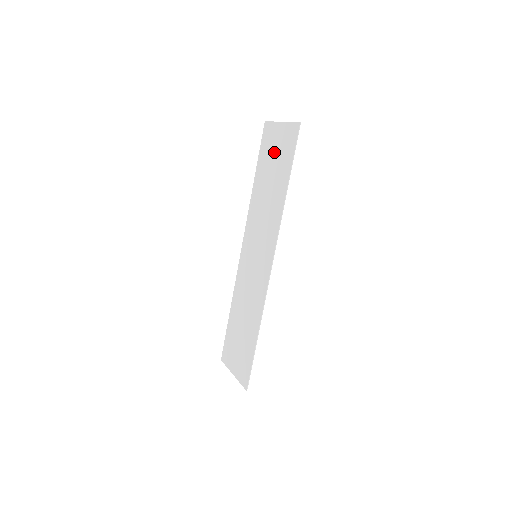
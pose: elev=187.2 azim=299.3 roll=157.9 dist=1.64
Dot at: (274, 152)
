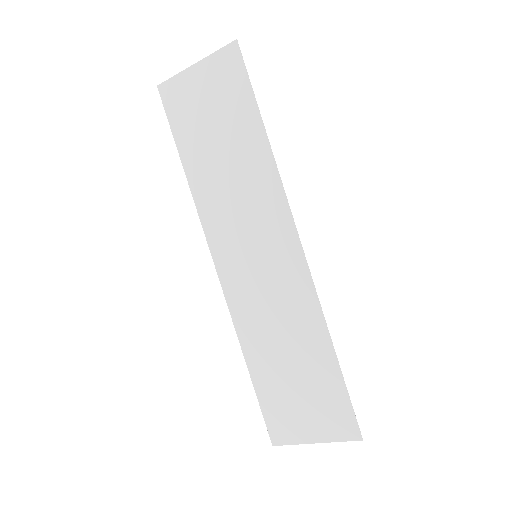
Dot at: (205, 107)
